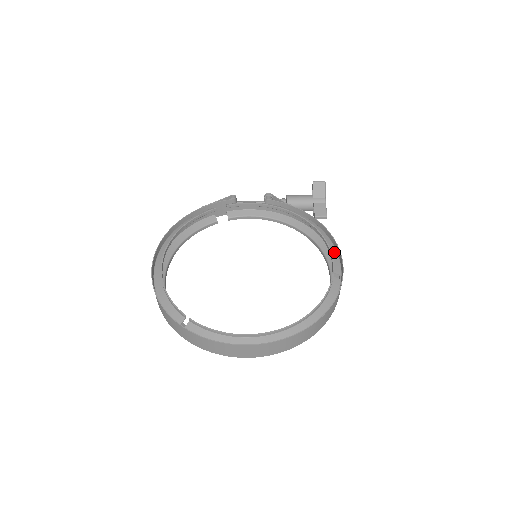
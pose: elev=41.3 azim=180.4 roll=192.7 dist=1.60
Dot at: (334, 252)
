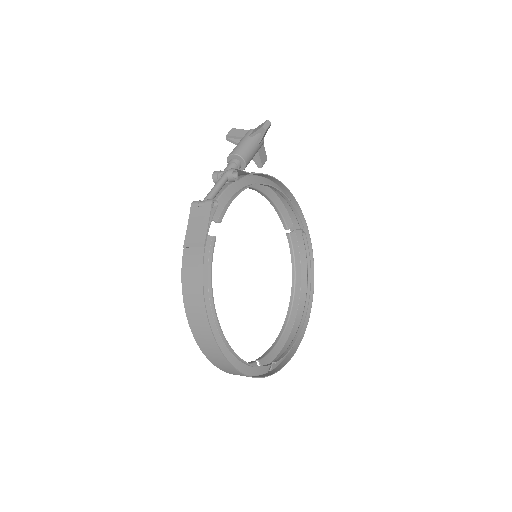
Dot at: occluded
